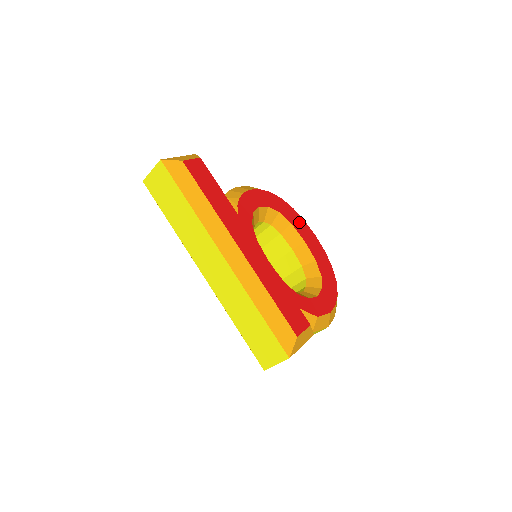
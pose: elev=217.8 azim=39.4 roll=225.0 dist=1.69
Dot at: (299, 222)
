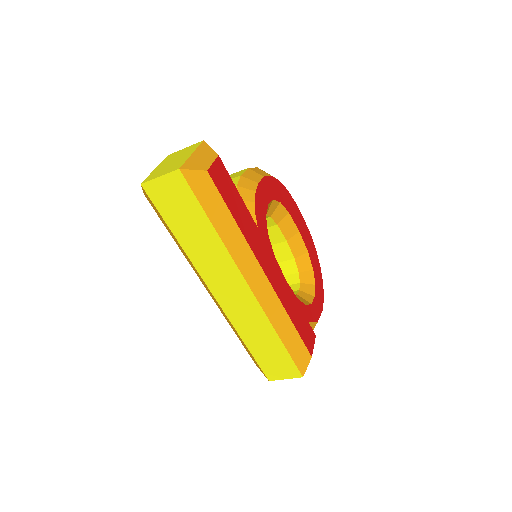
Dot at: (293, 207)
